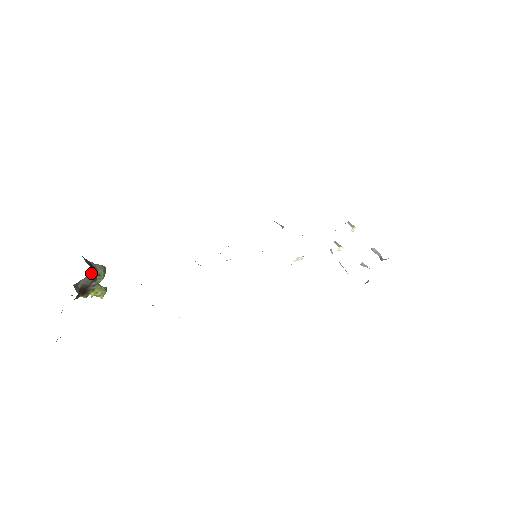
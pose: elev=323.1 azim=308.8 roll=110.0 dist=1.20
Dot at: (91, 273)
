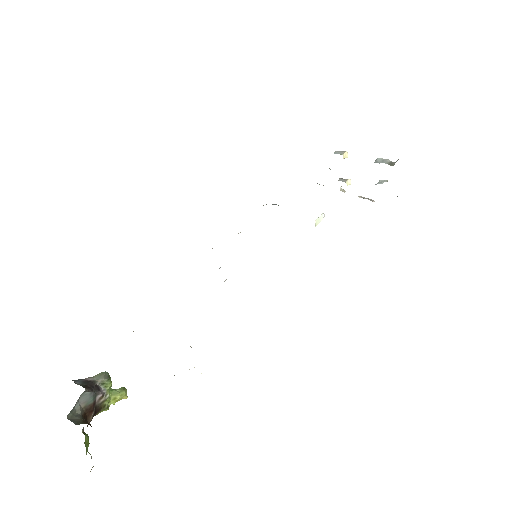
Dot at: (83, 393)
